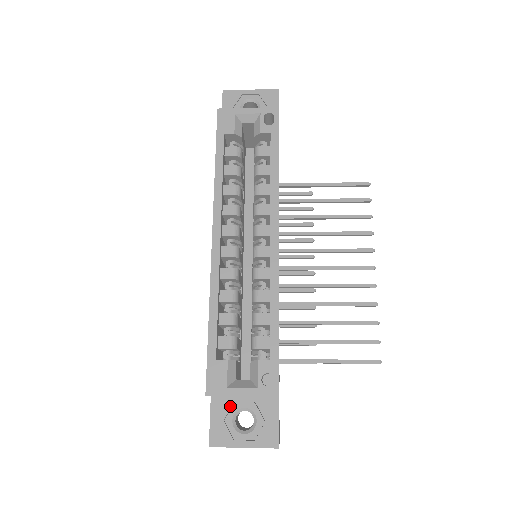
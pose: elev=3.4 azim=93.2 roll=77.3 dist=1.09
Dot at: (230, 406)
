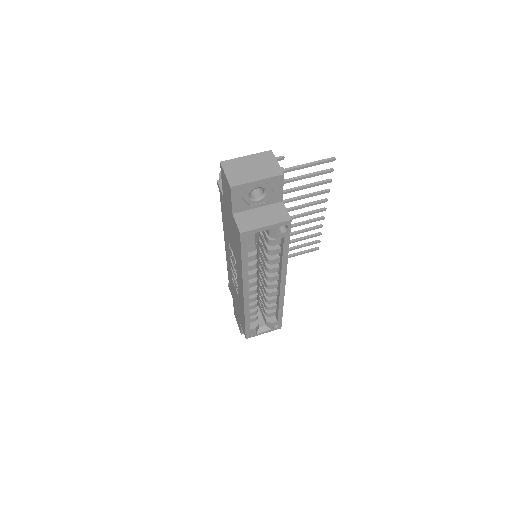
Dot at: occluded
